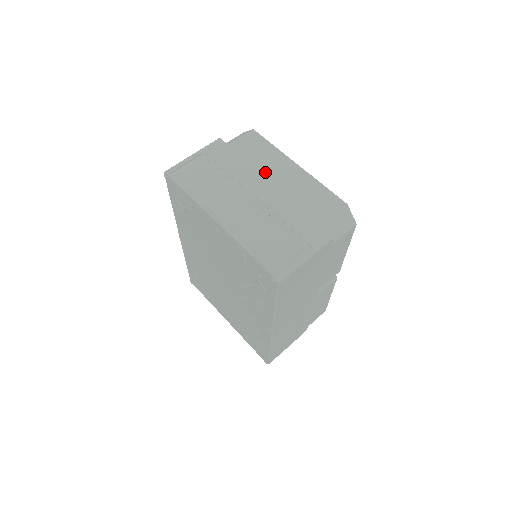
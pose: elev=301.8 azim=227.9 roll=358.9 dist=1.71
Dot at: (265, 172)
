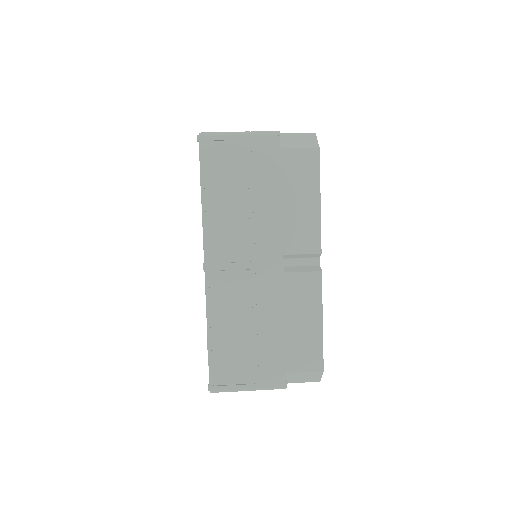
Dot at: occluded
